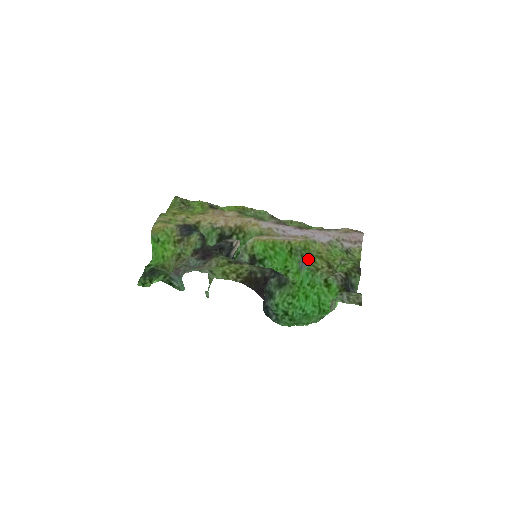
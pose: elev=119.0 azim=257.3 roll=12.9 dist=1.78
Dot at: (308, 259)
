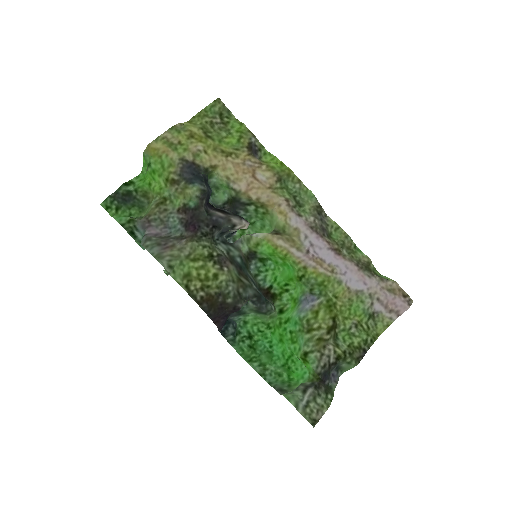
Dot at: (313, 302)
